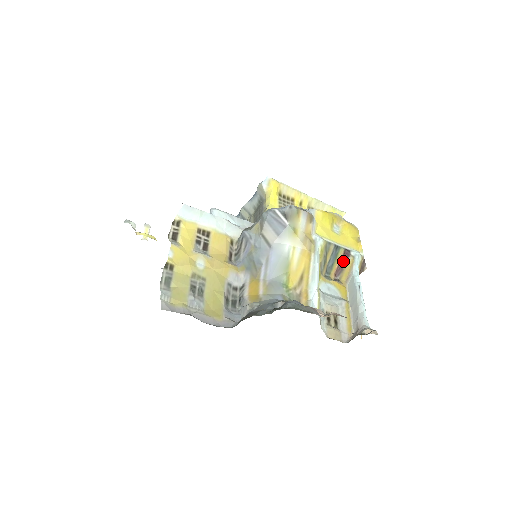
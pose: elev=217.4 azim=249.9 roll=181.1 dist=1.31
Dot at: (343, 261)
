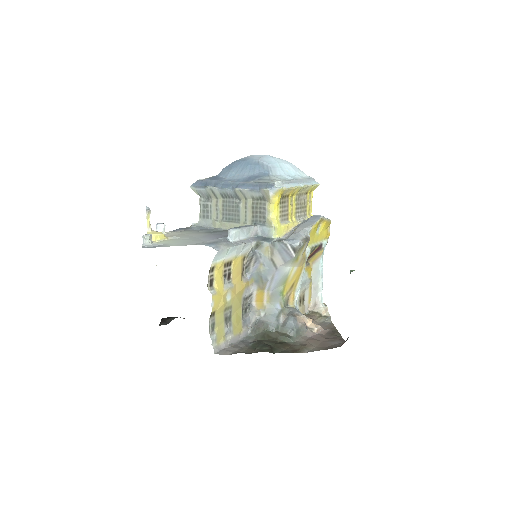
Dot at: (315, 251)
